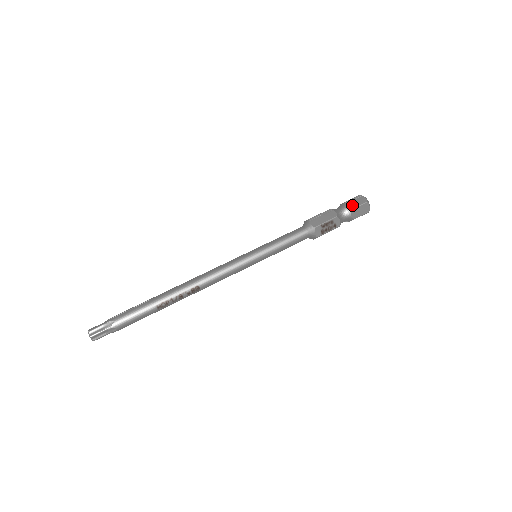
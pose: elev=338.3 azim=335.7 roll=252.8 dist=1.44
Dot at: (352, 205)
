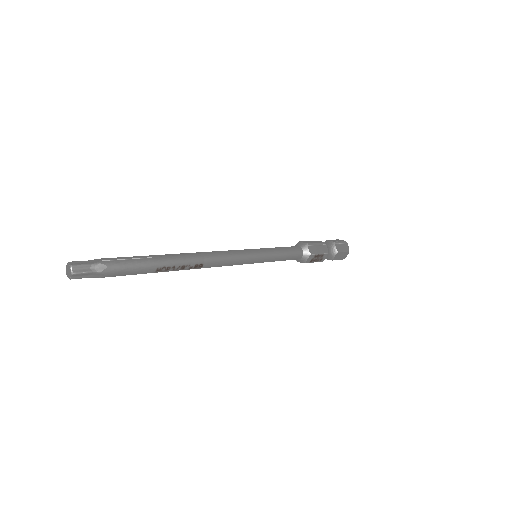
Dot at: (339, 248)
